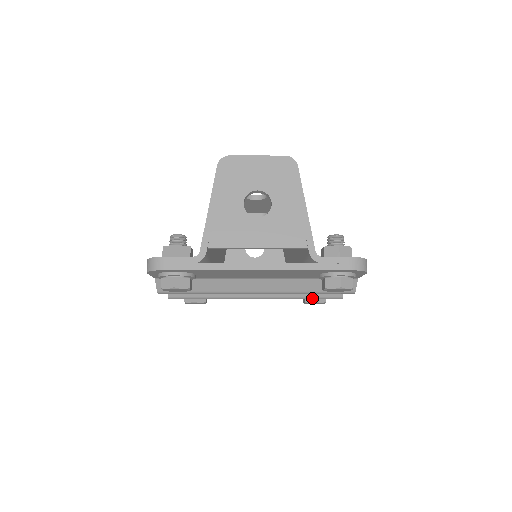
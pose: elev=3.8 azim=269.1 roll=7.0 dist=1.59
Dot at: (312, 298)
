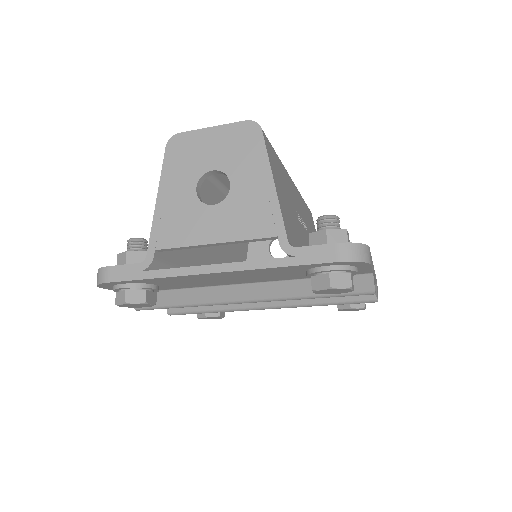
Dot at: (337, 303)
